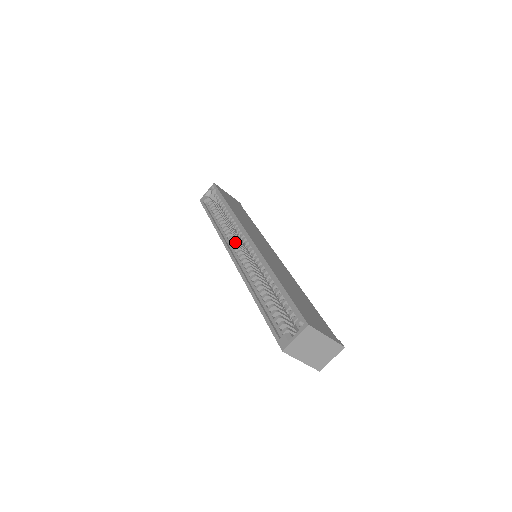
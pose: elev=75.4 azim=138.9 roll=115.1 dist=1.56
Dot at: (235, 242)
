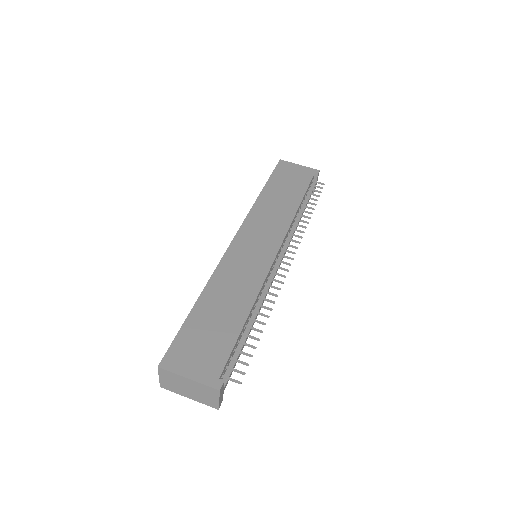
Dot at: occluded
